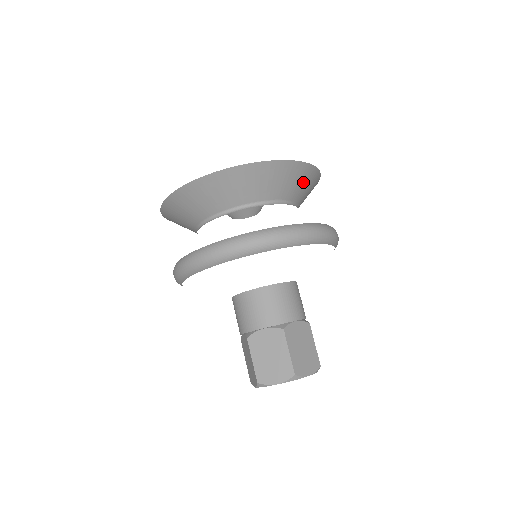
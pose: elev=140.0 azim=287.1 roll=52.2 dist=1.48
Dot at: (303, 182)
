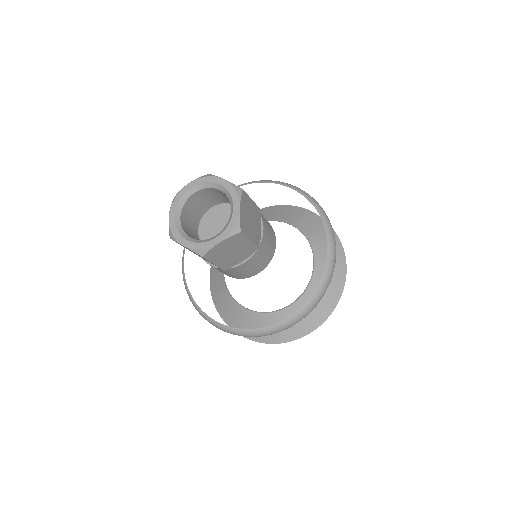
Dot at: (315, 226)
